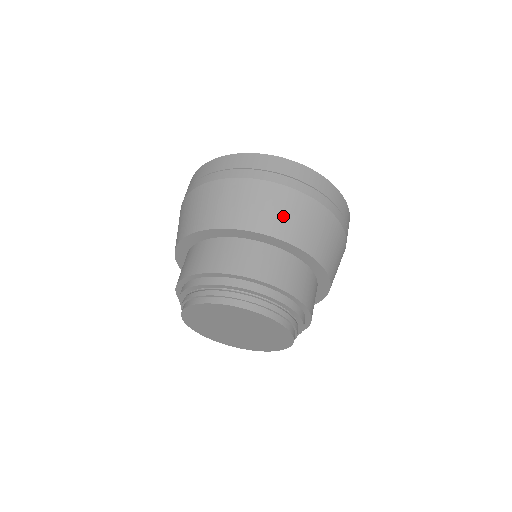
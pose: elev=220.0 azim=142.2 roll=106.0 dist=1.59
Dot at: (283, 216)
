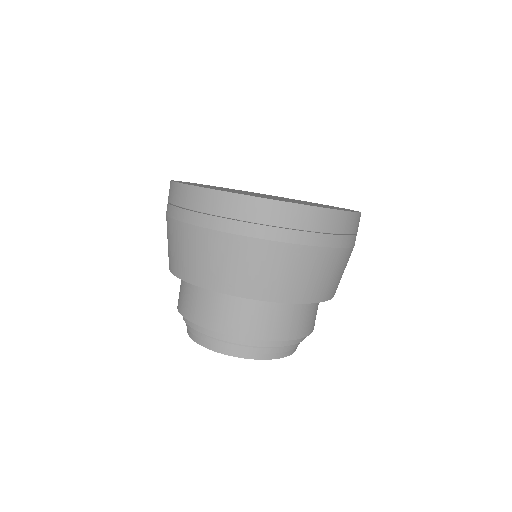
Dot at: (211, 265)
